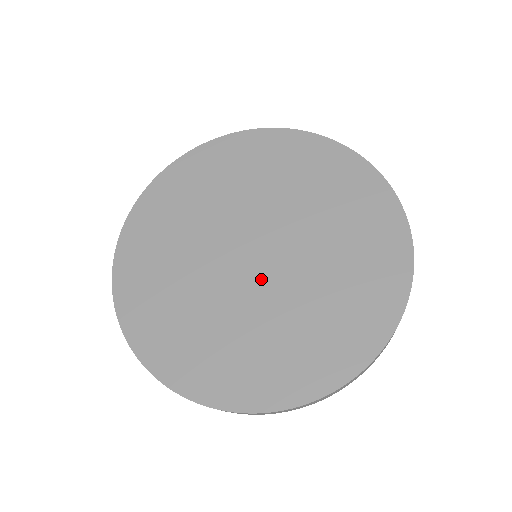
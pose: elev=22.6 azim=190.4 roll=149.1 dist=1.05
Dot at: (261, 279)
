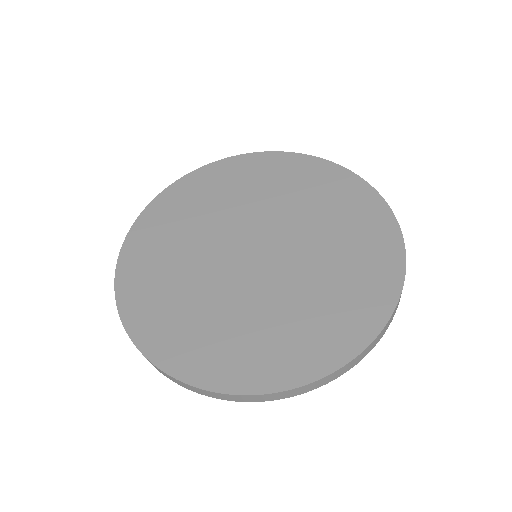
Dot at: (275, 265)
